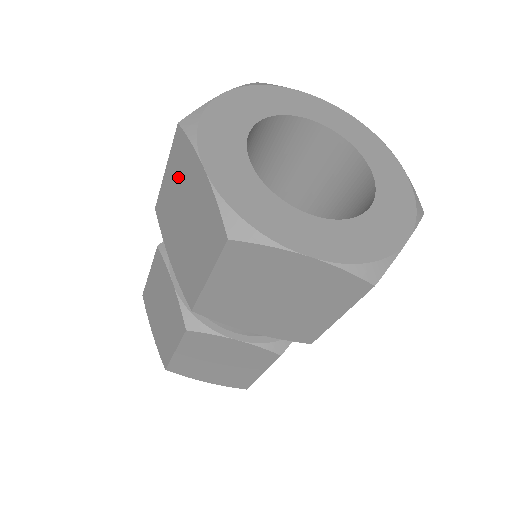
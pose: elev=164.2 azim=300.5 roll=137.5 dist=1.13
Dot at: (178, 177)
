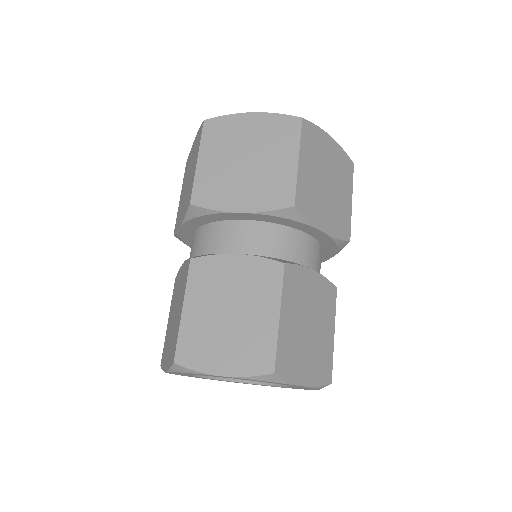
Dot at: (185, 178)
